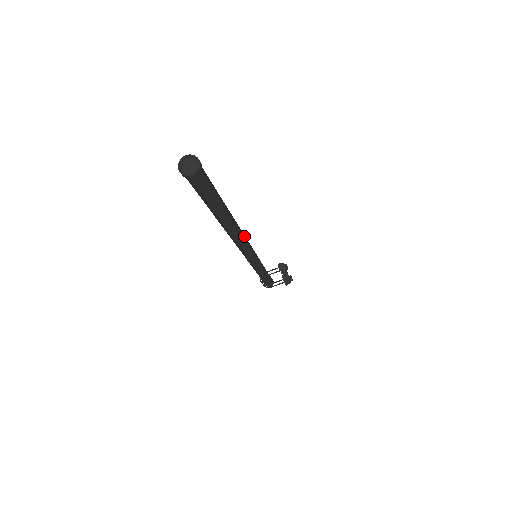
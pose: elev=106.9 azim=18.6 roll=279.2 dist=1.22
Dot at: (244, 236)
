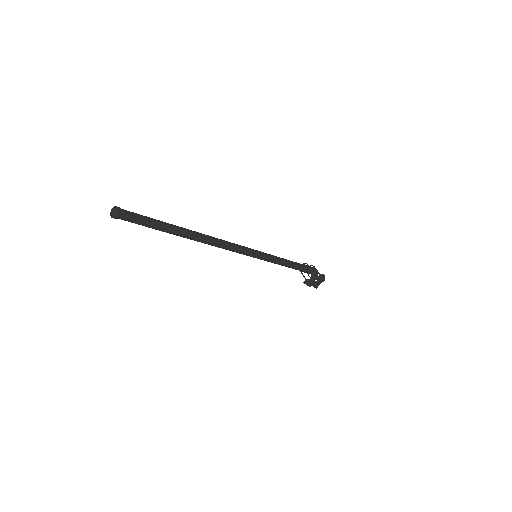
Dot at: (216, 245)
